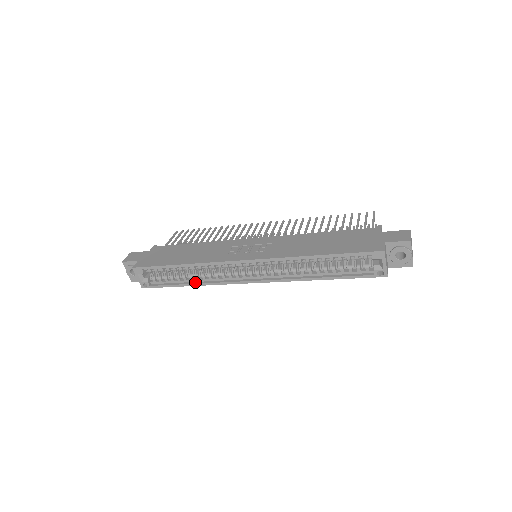
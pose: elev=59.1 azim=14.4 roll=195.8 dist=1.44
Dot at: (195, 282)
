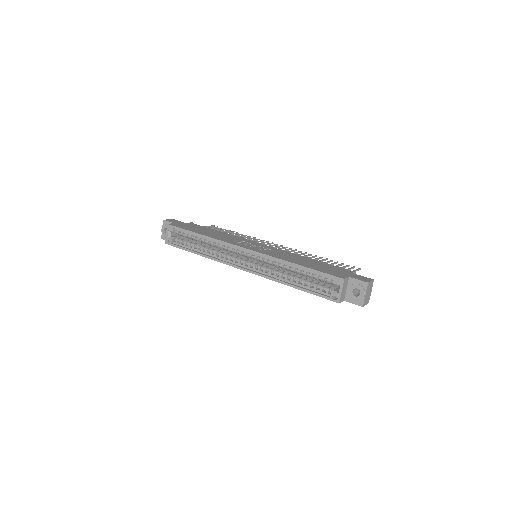
Dot at: (203, 253)
